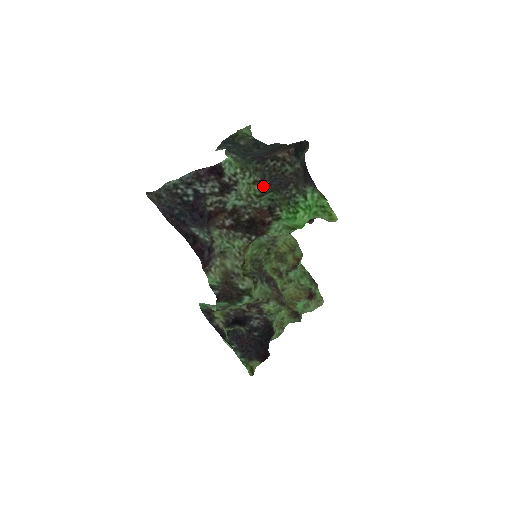
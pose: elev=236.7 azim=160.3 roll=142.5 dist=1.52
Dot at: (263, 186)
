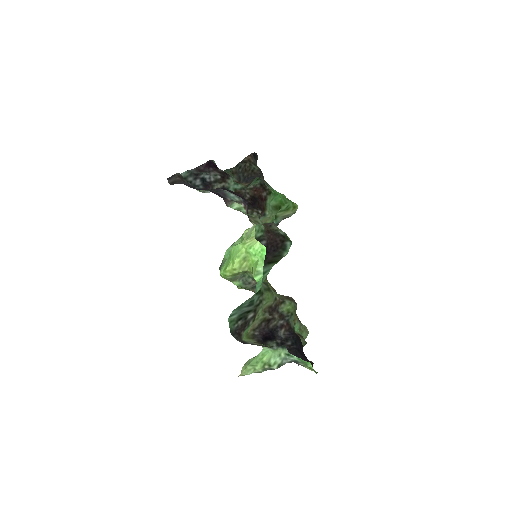
Dot at: occluded
